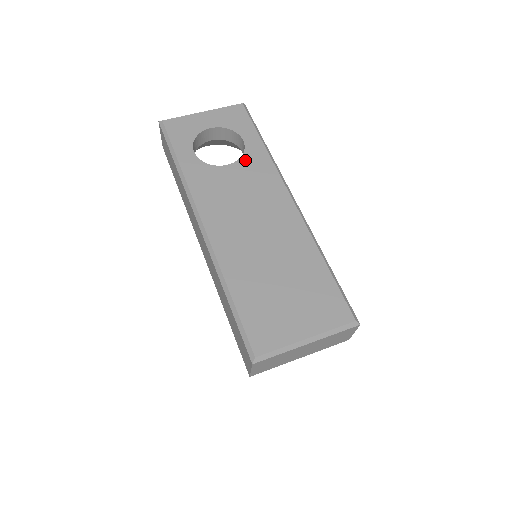
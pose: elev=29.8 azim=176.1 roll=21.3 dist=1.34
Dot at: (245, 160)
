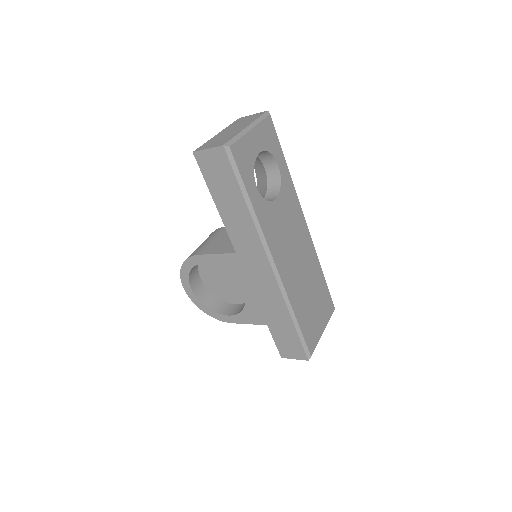
Dot at: (283, 190)
